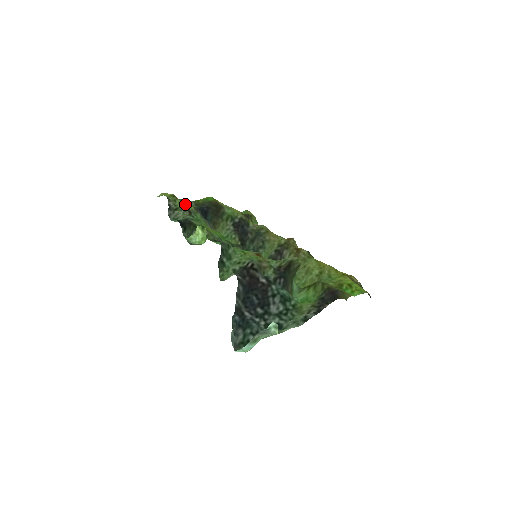
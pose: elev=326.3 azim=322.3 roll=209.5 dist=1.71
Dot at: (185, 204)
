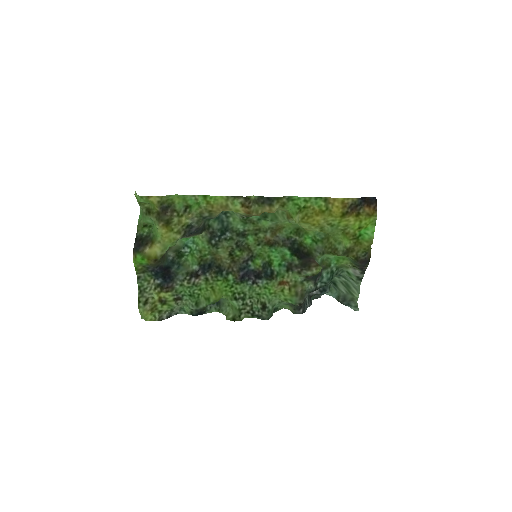
Dot at: (148, 289)
